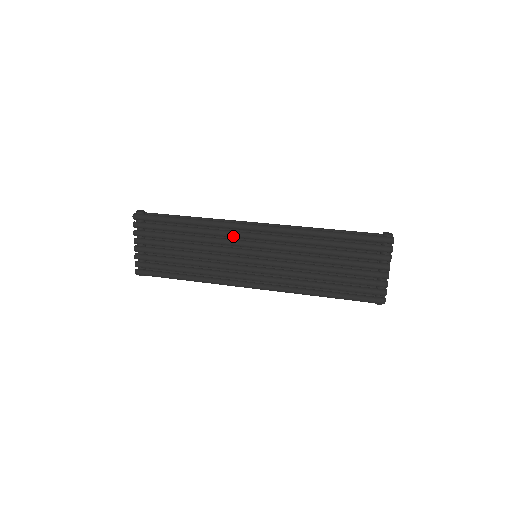
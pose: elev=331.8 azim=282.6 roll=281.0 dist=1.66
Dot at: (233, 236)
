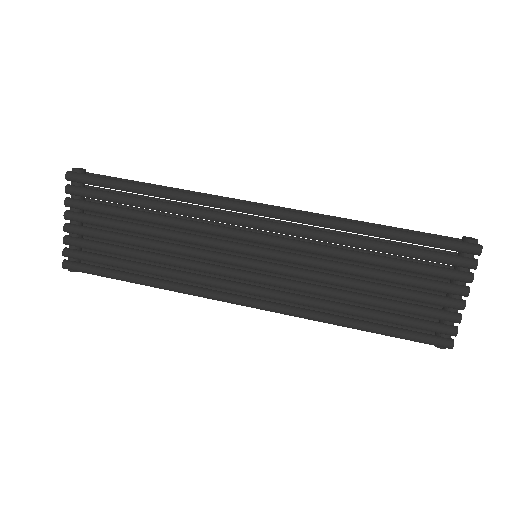
Dot at: (224, 221)
